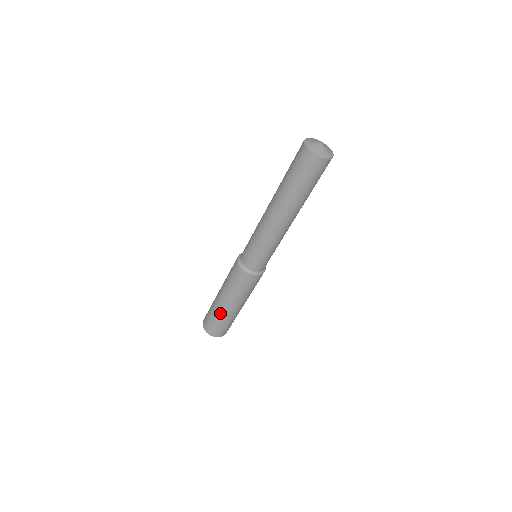
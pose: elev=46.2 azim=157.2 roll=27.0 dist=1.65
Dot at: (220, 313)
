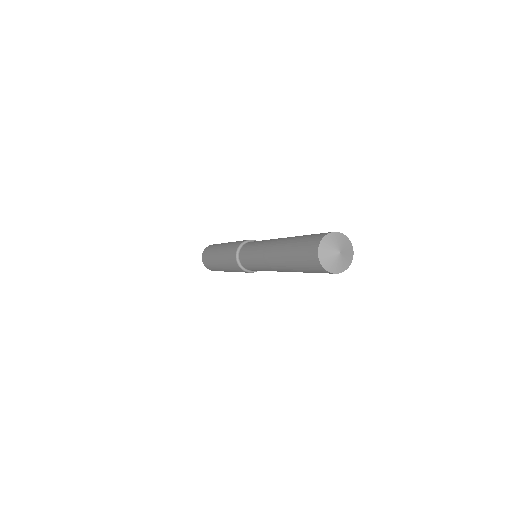
Dot at: (220, 270)
